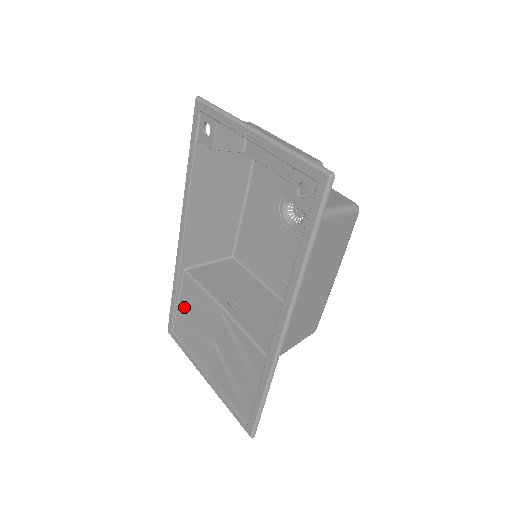
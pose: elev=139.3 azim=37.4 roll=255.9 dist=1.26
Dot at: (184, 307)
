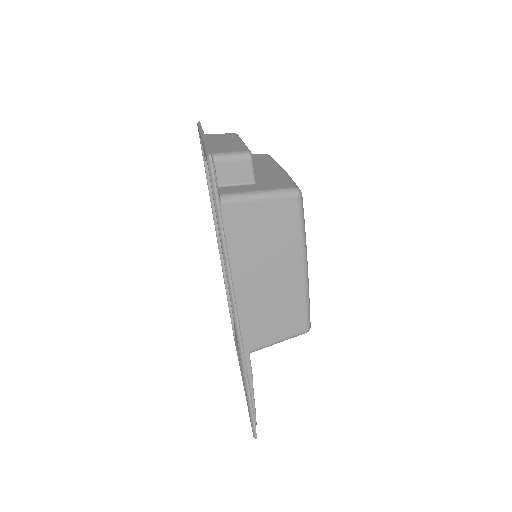
Dot at: occluded
